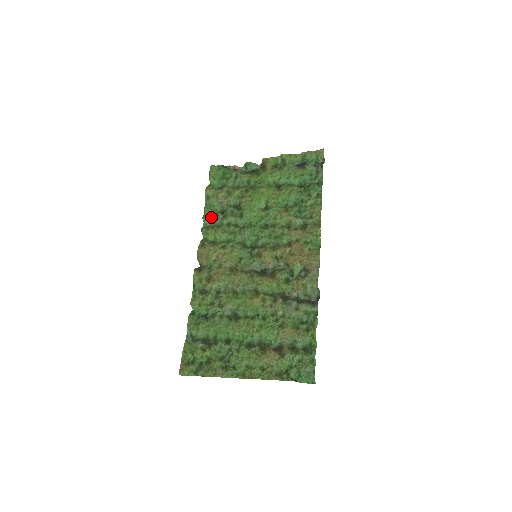
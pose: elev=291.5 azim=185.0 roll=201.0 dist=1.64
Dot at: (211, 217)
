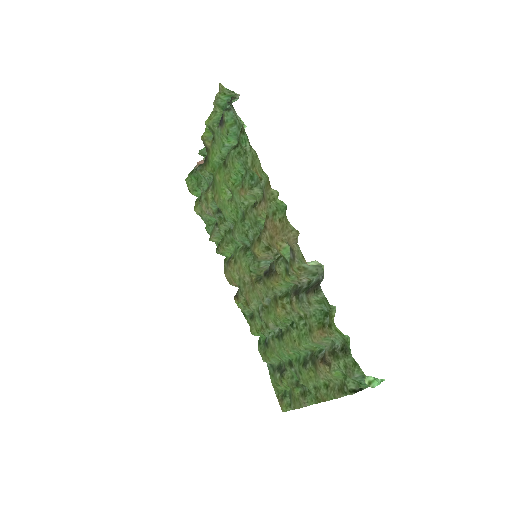
Dot at: (212, 236)
